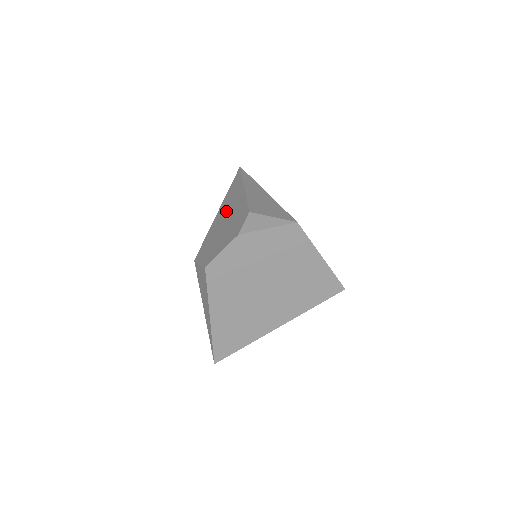
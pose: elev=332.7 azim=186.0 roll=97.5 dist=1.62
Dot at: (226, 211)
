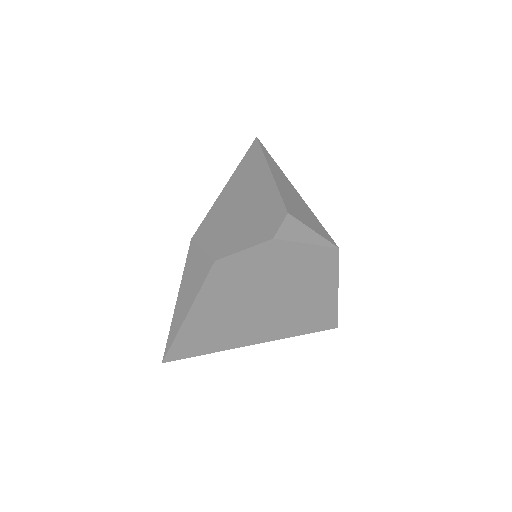
Dot at: (242, 191)
